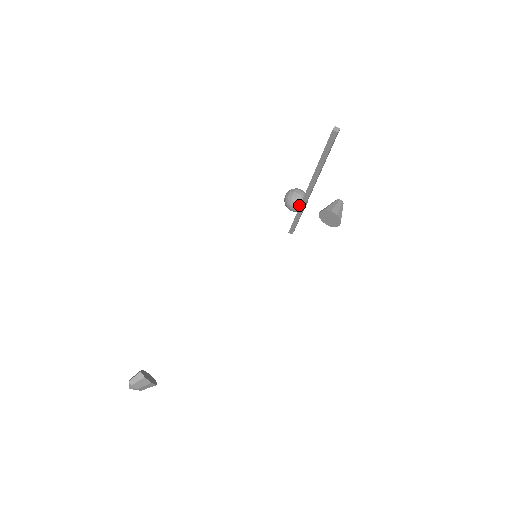
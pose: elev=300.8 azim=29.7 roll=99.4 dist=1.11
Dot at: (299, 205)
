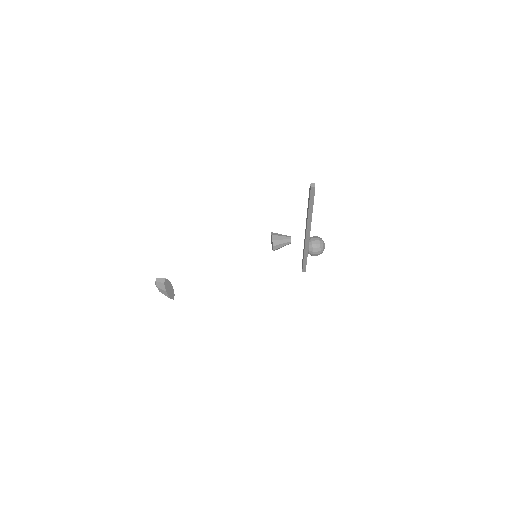
Dot at: (310, 248)
